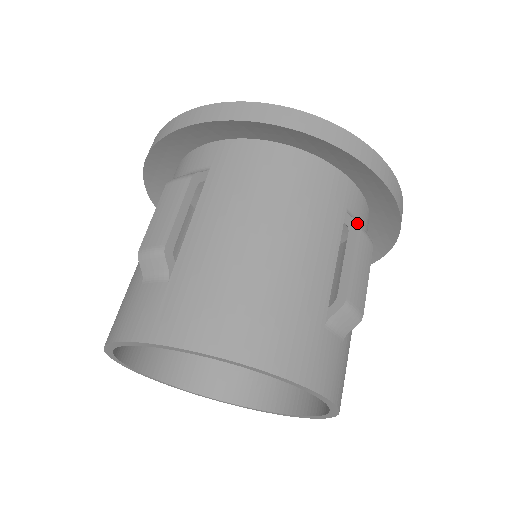
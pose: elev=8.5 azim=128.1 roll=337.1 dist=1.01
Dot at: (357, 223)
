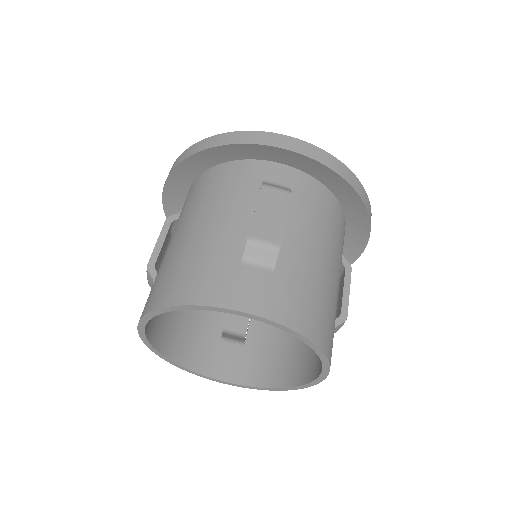
Dot at: occluded
